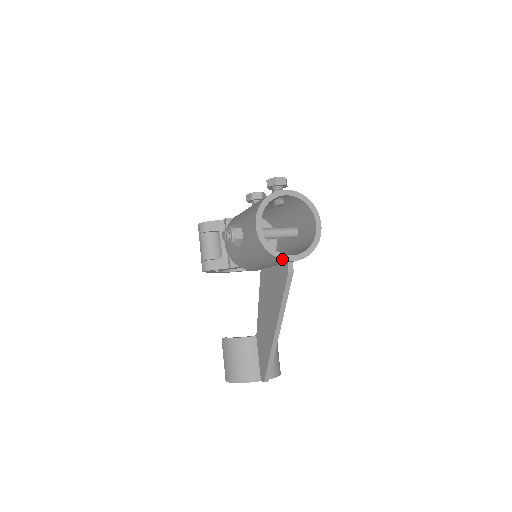
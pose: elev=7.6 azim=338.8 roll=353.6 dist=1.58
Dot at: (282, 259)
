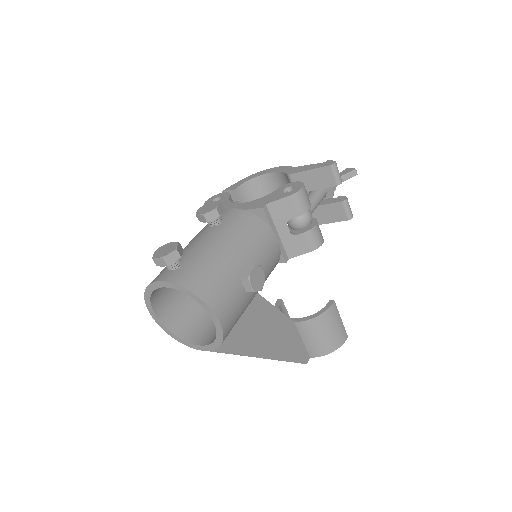
Dot at: (190, 347)
